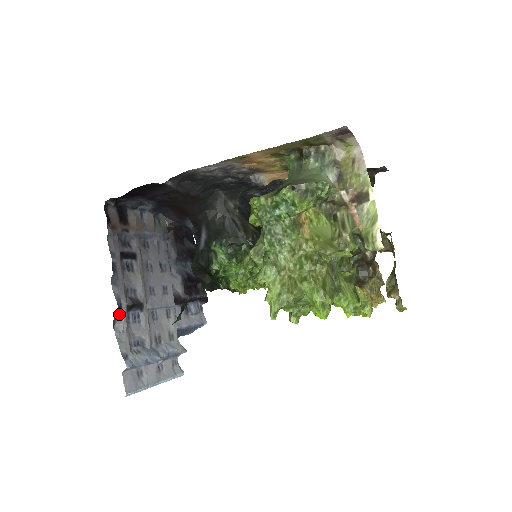
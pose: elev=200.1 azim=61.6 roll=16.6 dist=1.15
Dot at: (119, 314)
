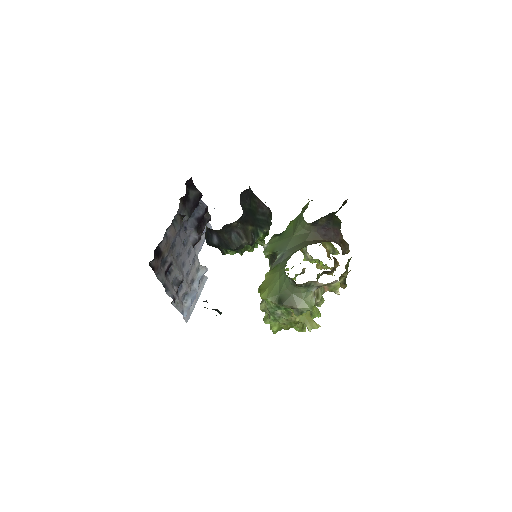
Dot at: (174, 301)
